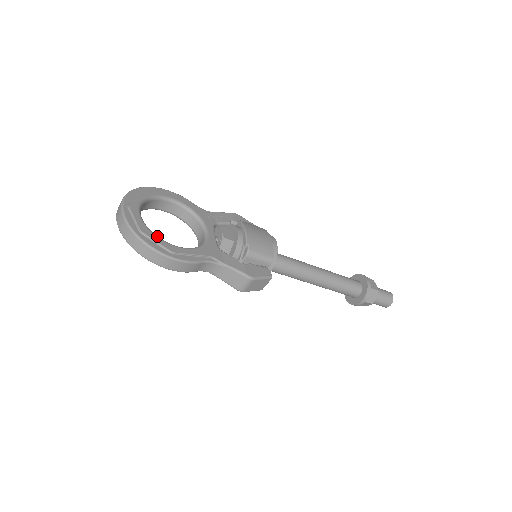
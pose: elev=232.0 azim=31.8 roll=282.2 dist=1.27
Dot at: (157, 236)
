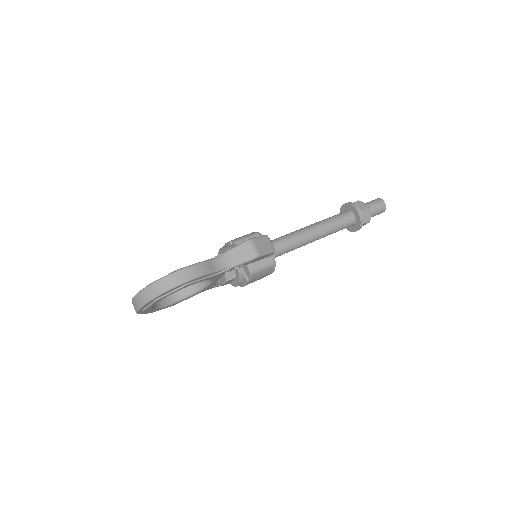
Dot at: occluded
